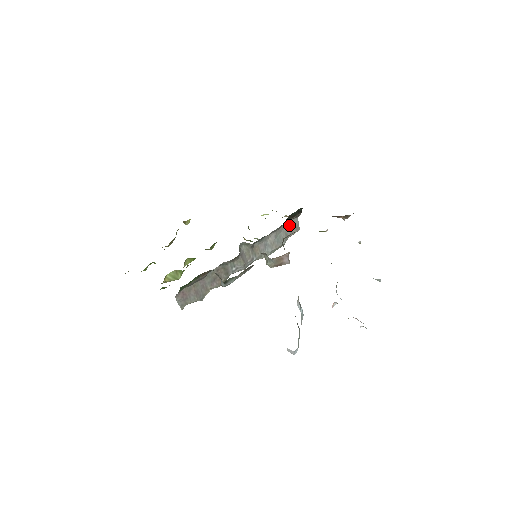
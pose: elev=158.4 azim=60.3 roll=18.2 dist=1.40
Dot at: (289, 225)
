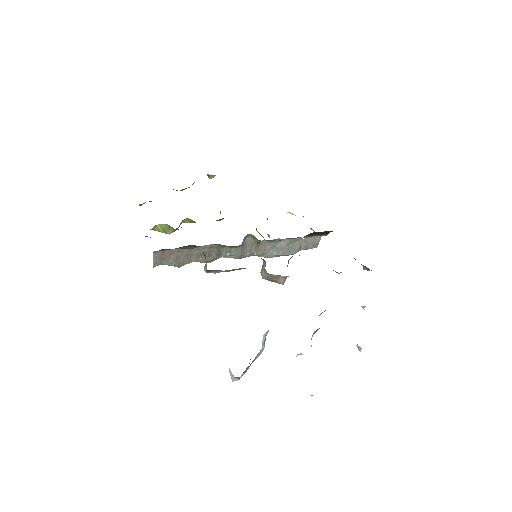
Dot at: (309, 239)
